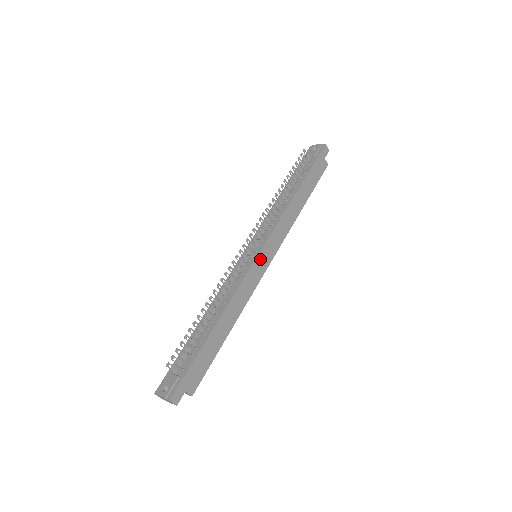
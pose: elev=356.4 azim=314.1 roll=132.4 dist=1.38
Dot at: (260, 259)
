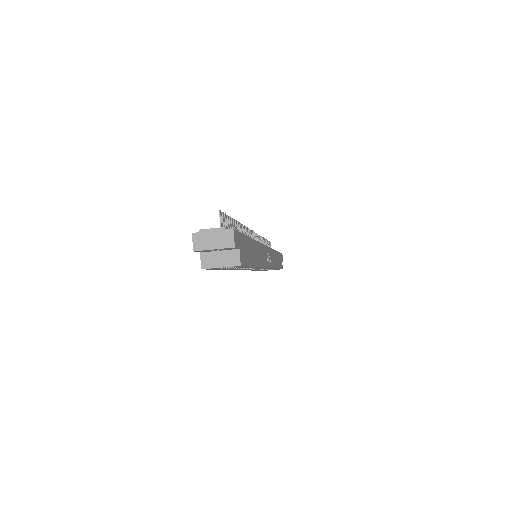
Dot at: (267, 252)
